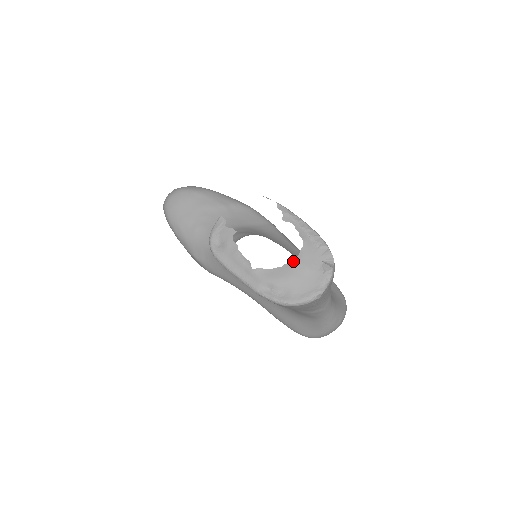
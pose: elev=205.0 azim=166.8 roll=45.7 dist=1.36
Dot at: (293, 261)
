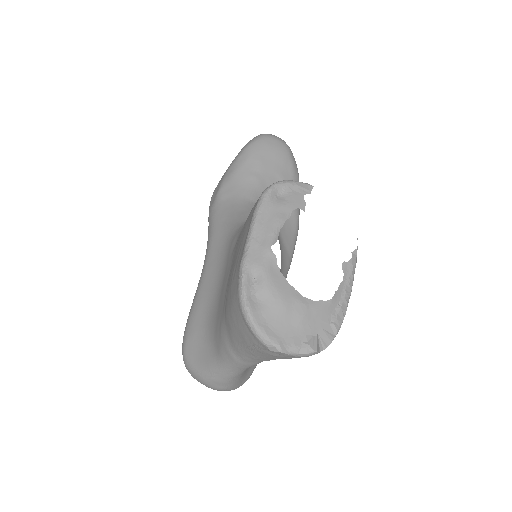
Dot at: occluded
